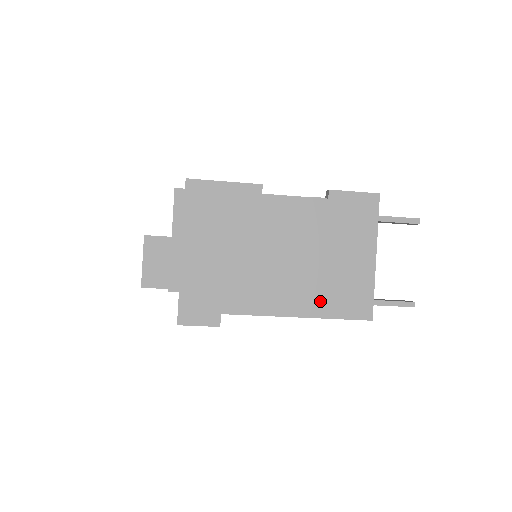
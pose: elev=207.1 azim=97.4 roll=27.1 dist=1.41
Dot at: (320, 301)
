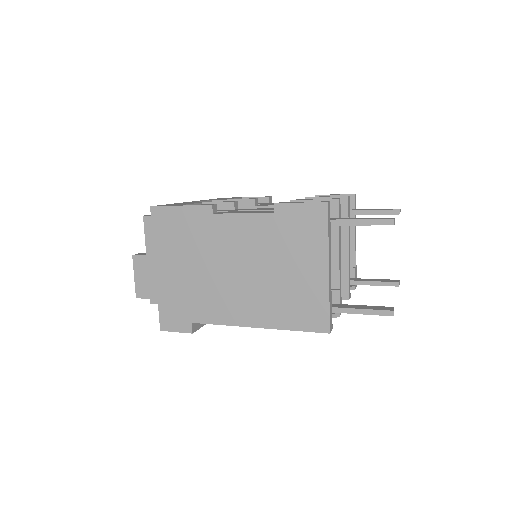
Dot at: (276, 313)
